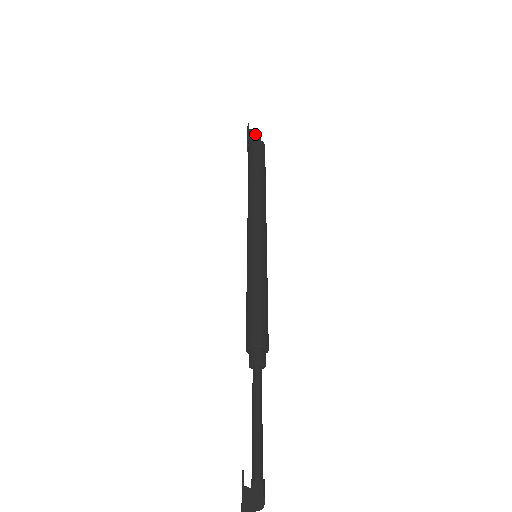
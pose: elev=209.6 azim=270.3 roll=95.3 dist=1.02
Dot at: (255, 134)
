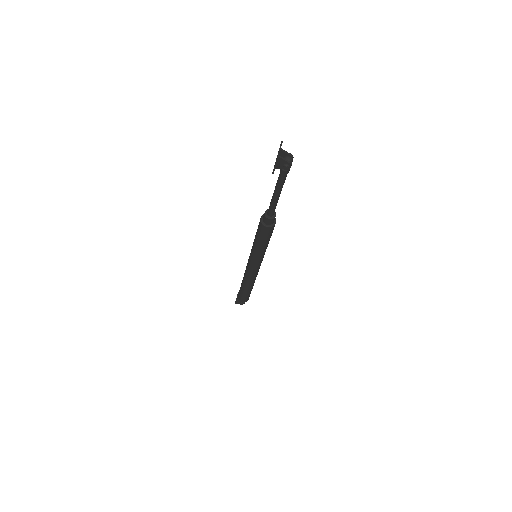
Dot at: occluded
